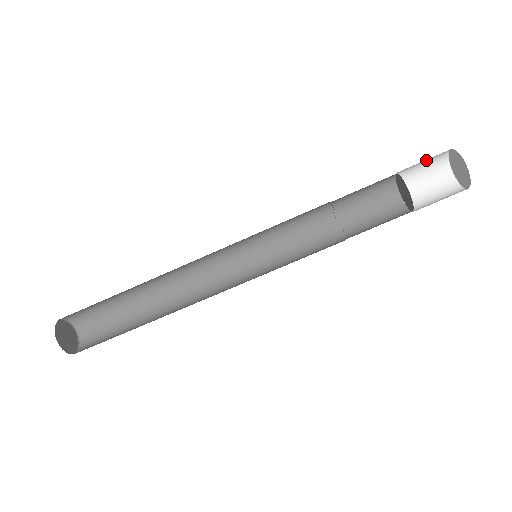
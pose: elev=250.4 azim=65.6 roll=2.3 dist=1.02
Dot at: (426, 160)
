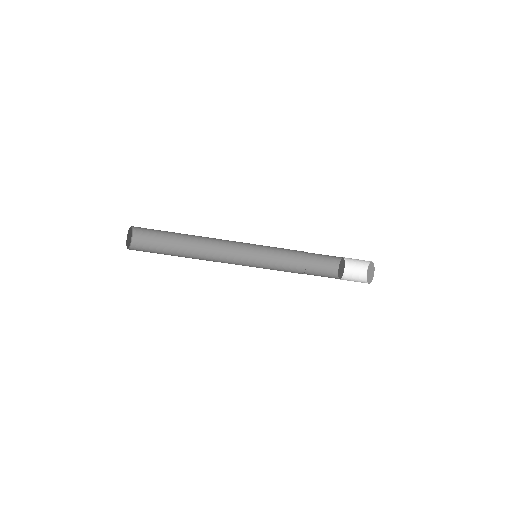
Dot at: occluded
